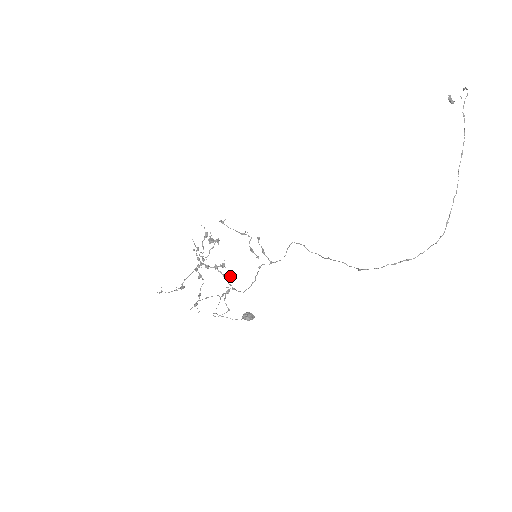
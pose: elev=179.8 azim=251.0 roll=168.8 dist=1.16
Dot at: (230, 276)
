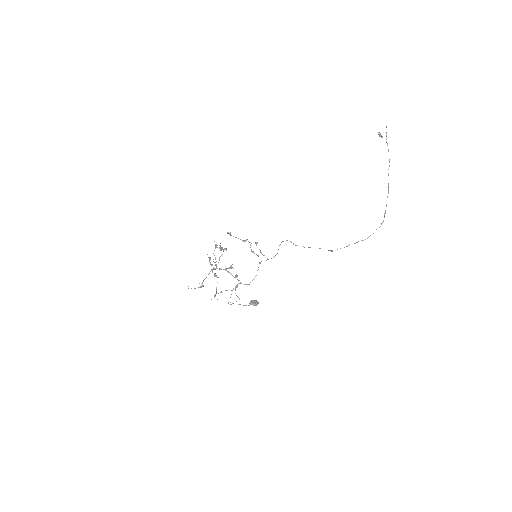
Dot at: (237, 275)
